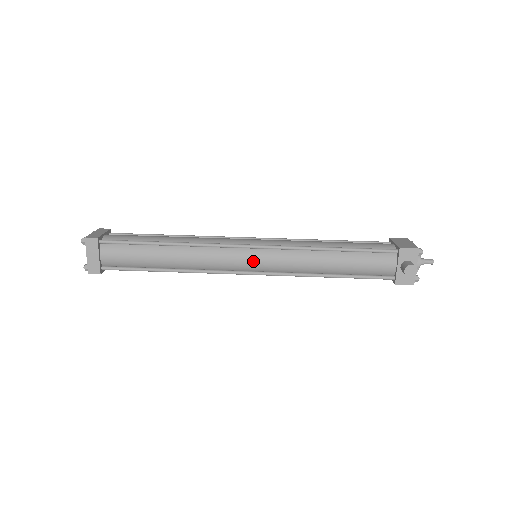
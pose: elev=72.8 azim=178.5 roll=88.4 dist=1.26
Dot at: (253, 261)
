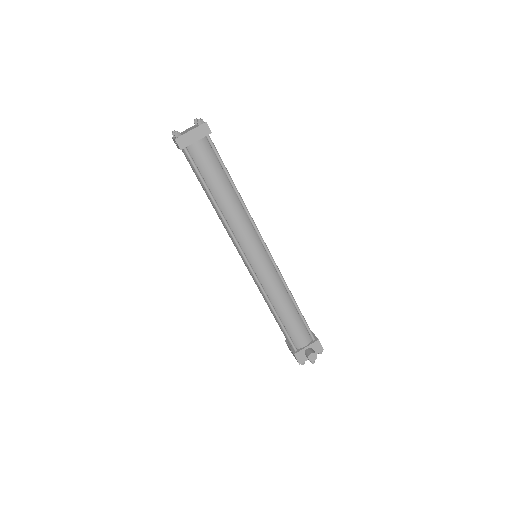
Dot at: (259, 258)
